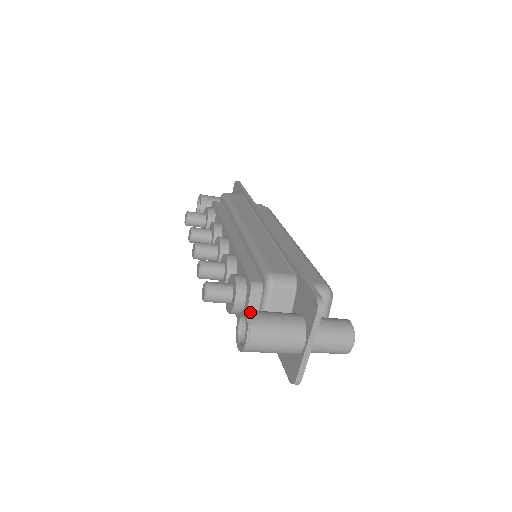
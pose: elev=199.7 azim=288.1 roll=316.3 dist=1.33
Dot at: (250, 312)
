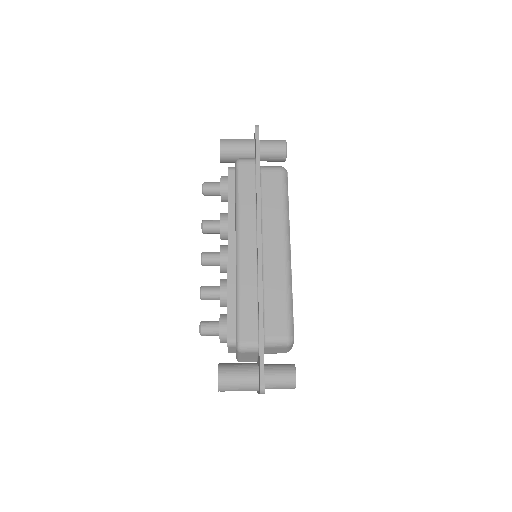
Dot at: (221, 376)
